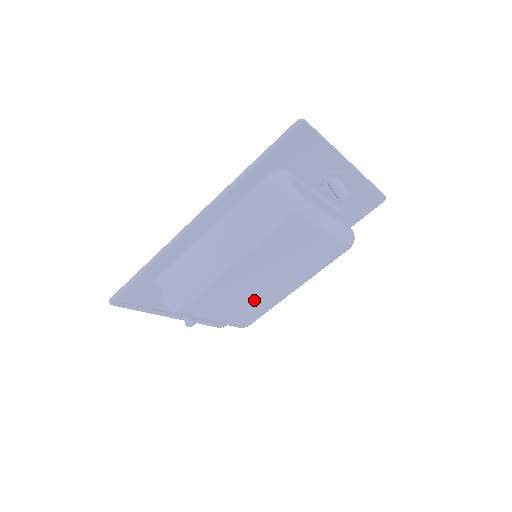
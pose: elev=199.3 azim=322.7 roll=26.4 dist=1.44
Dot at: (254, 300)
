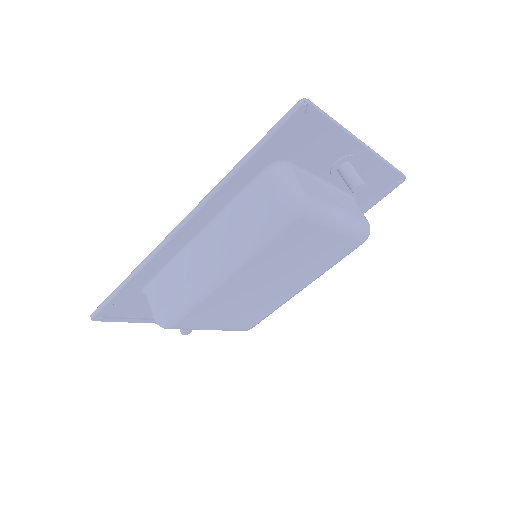
Dot at: (256, 305)
